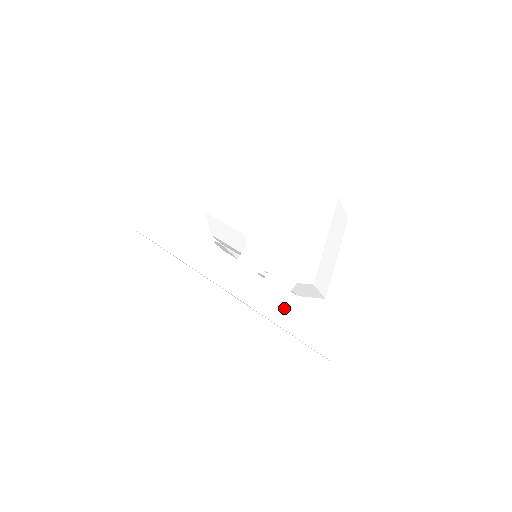
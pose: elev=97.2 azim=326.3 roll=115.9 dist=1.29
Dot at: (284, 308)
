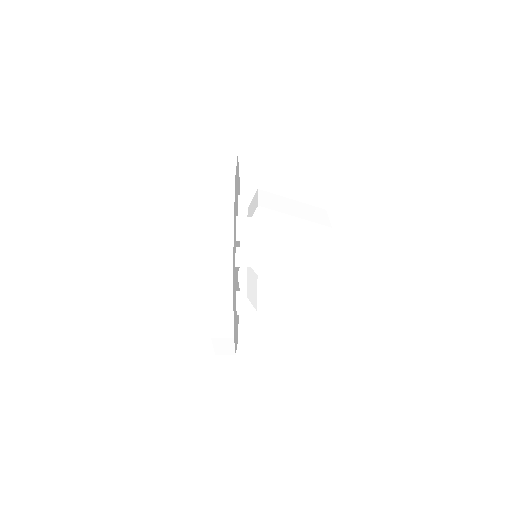
Dot at: occluded
